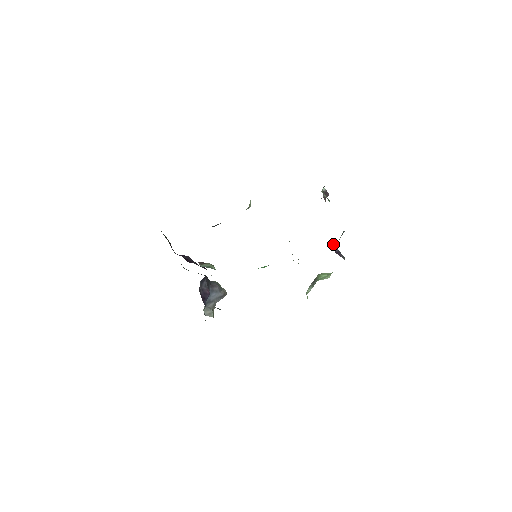
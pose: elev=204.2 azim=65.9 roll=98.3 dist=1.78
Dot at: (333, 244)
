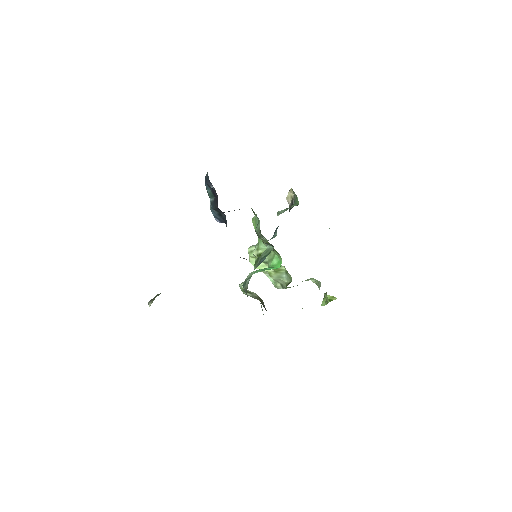
Dot at: occluded
